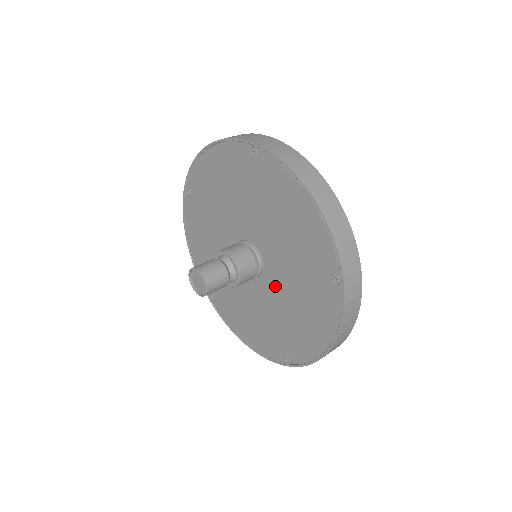
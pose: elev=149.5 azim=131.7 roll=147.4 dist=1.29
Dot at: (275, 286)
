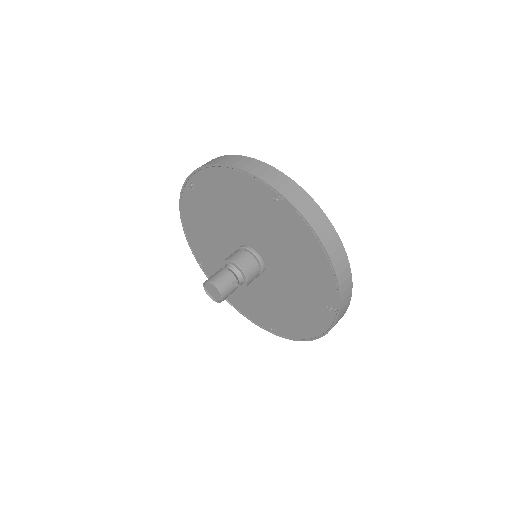
Dot at: (273, 287)
